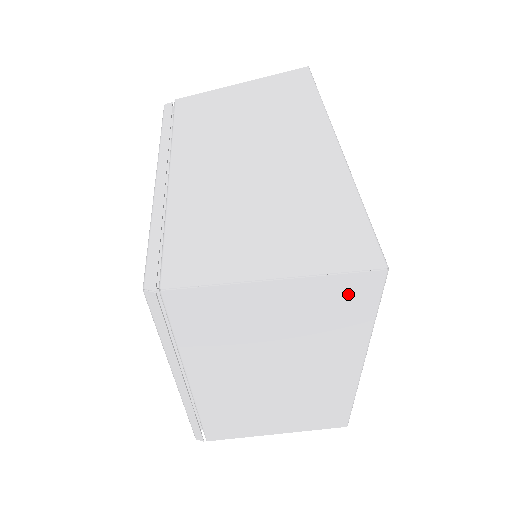
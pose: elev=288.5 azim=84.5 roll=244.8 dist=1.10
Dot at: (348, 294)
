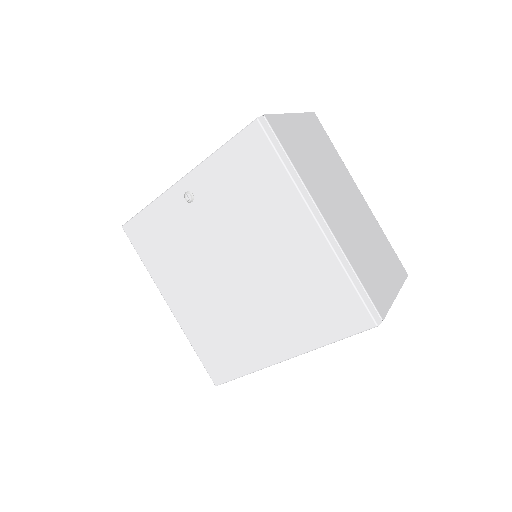
Dot at: (316, 128)
